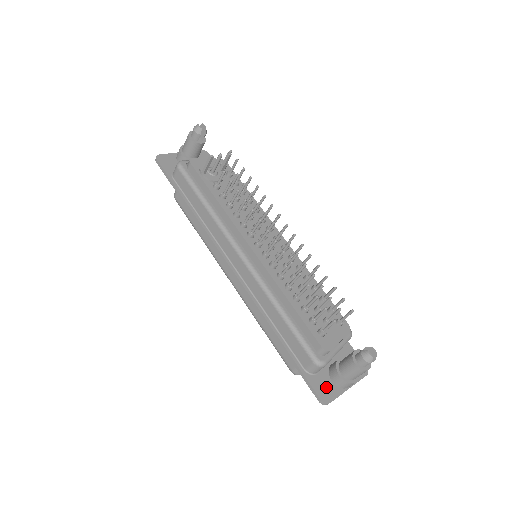
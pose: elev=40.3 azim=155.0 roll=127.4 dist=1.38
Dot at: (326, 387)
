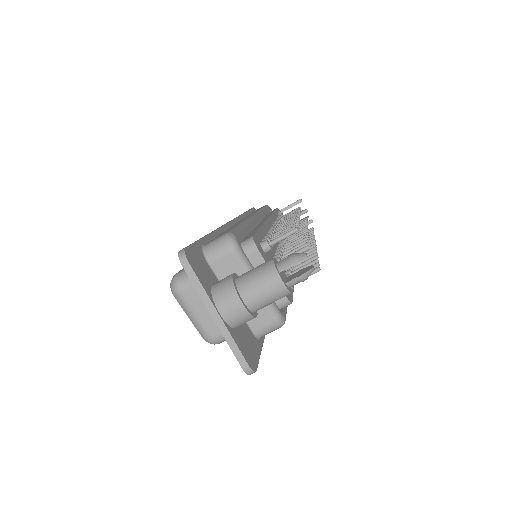
Dot at: (202, 269)
